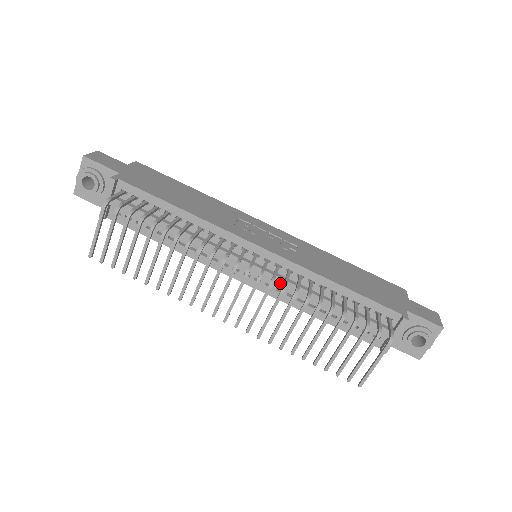
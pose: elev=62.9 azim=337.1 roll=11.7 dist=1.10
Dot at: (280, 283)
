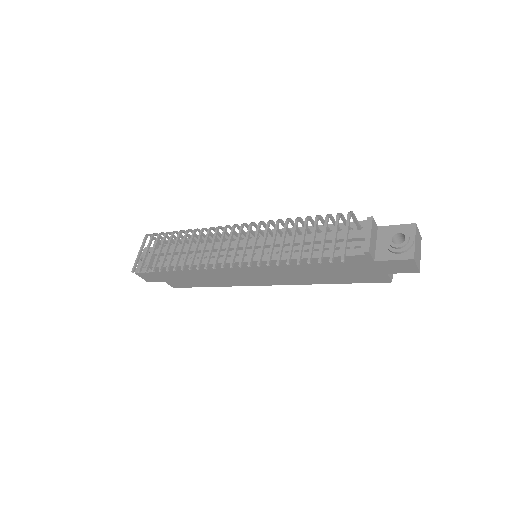
Dot at: (267, 243)
